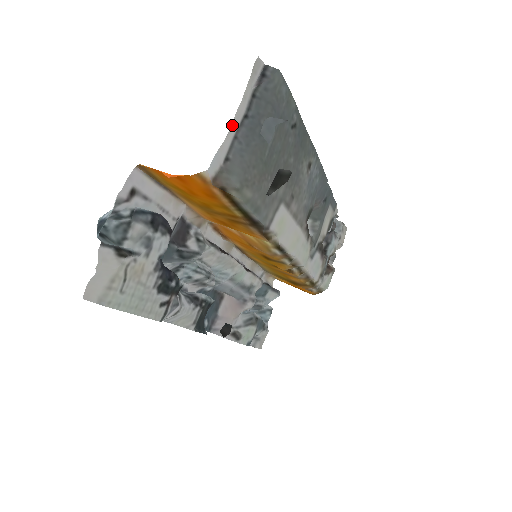
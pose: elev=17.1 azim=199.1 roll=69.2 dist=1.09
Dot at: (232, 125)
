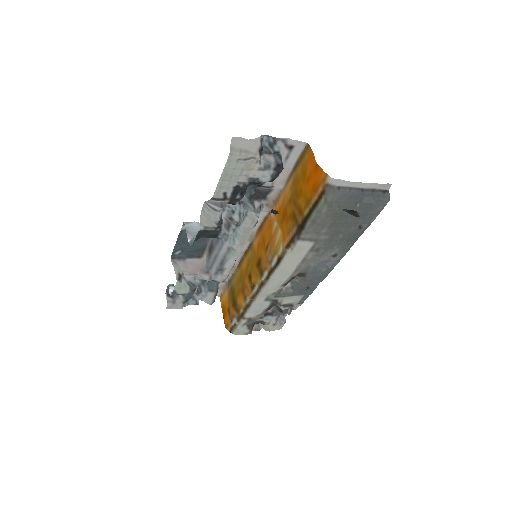
Dot at: (357, 183)
